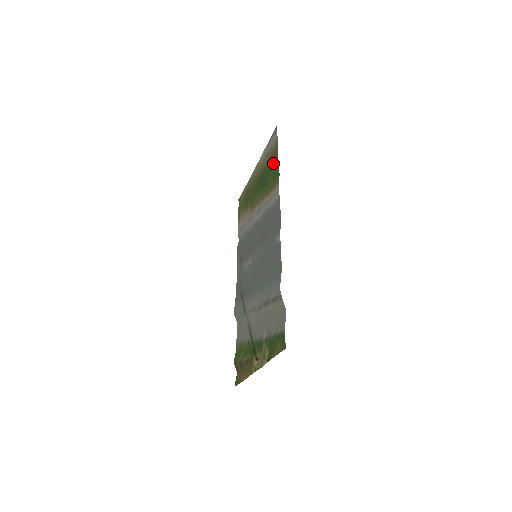
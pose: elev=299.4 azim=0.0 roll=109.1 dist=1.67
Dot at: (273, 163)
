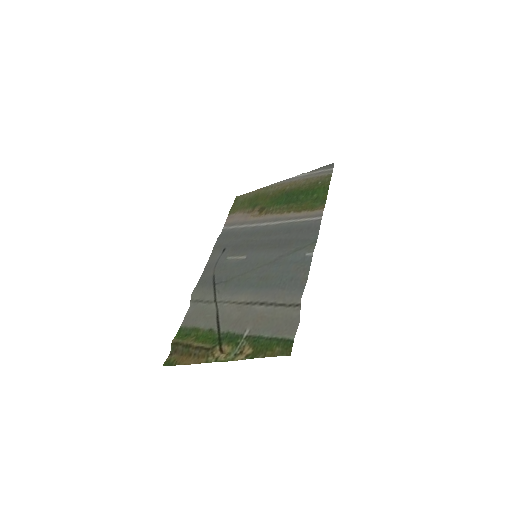
Dot at: (318, 189)
